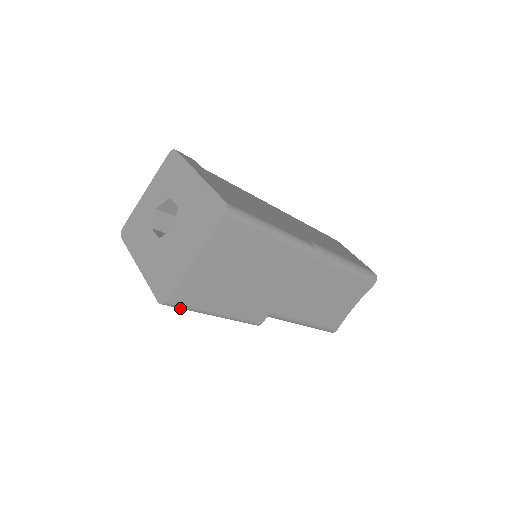
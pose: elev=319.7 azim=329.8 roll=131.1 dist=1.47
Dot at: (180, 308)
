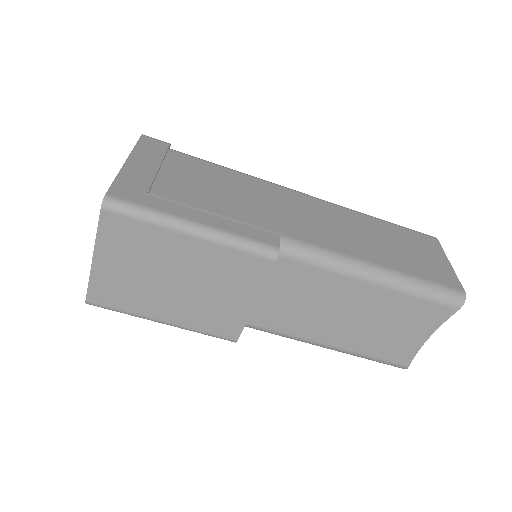
Dot at: (112, 310)
